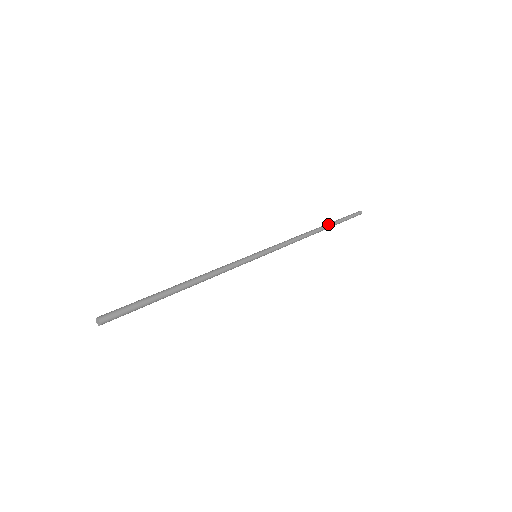
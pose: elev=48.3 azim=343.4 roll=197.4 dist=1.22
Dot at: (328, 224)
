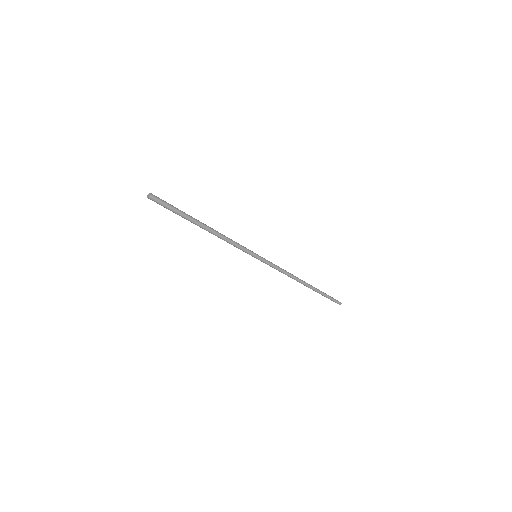
Dot at: occluded
